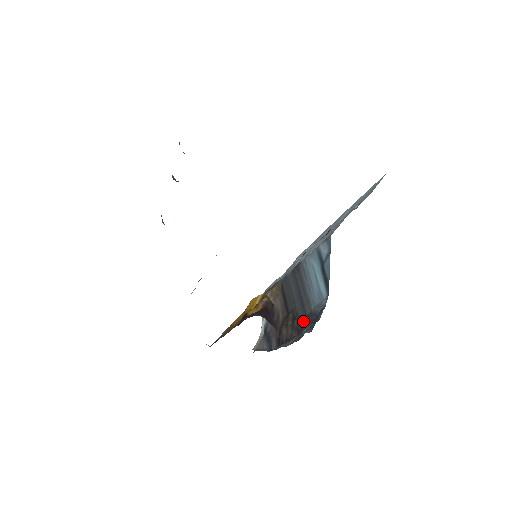
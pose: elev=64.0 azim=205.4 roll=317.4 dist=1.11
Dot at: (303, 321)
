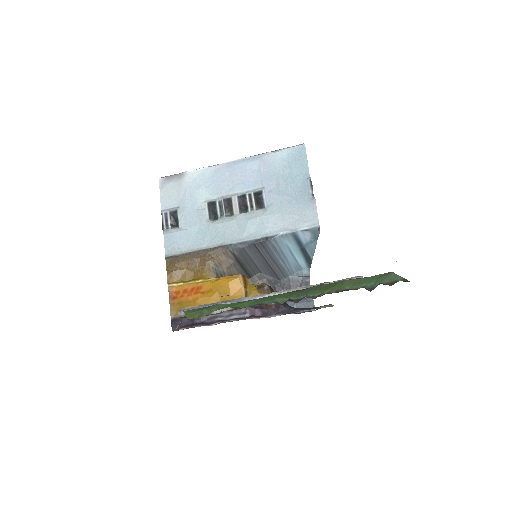
Dot at: (280, 285)
